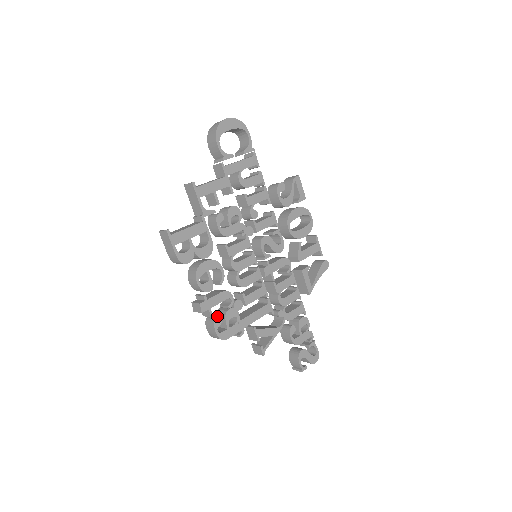
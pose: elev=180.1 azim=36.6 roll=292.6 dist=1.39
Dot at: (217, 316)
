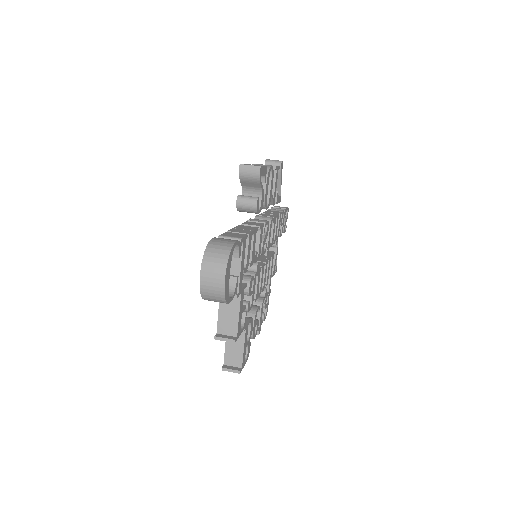
Dot at: occluded
